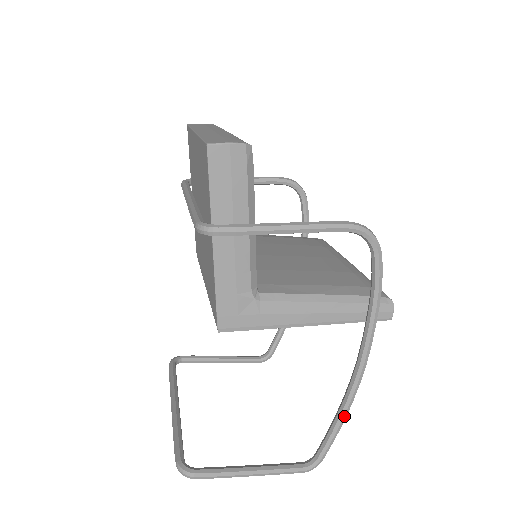
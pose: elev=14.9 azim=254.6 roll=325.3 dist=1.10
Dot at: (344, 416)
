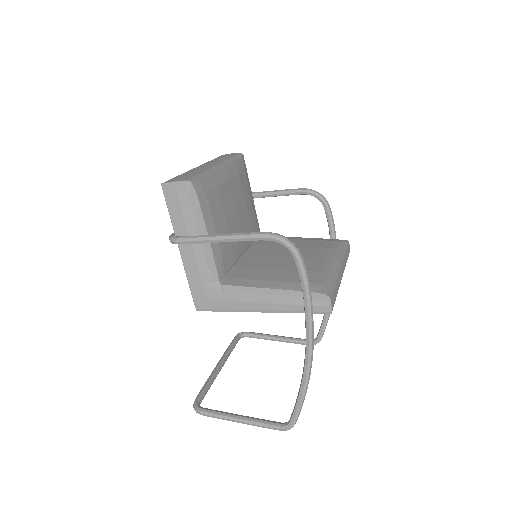
Dot at: (303, 390)
